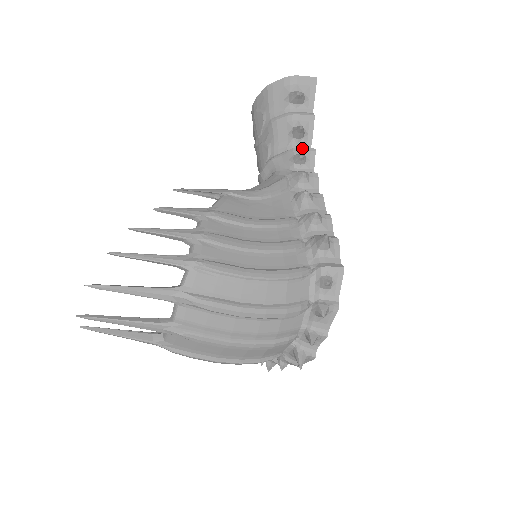
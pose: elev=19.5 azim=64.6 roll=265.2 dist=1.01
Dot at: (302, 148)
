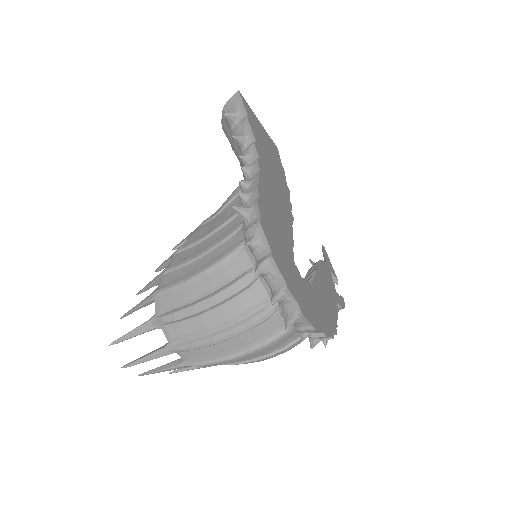
Dot at: (245, 149)
